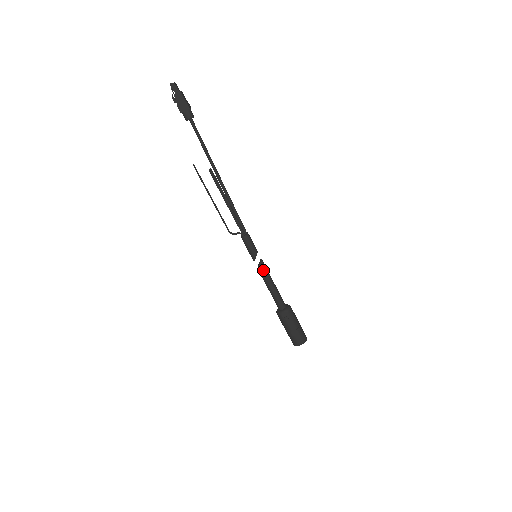
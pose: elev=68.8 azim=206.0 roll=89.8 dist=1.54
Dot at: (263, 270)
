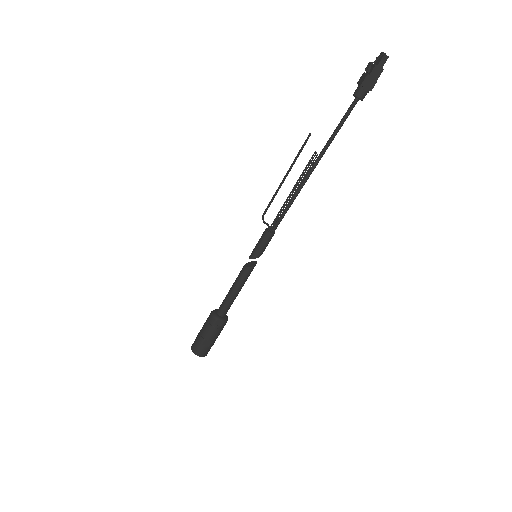
Dot at: (248, 273)
